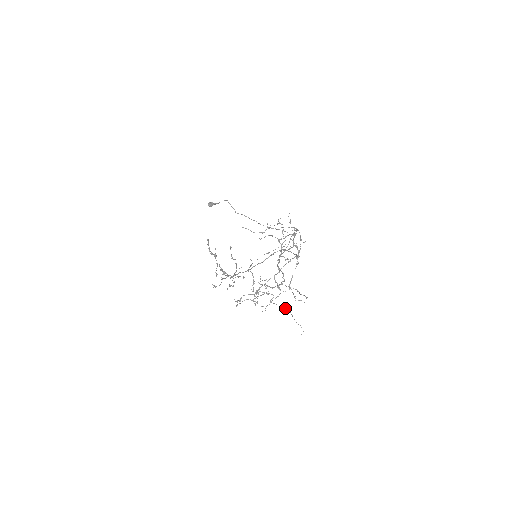
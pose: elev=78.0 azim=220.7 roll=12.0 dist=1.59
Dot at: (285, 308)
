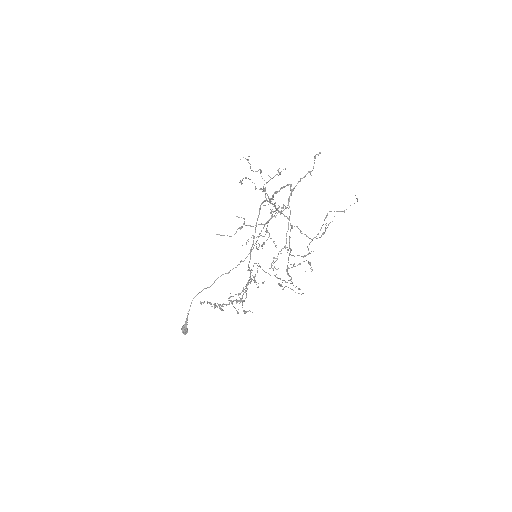
Dot at: (322, 225)
